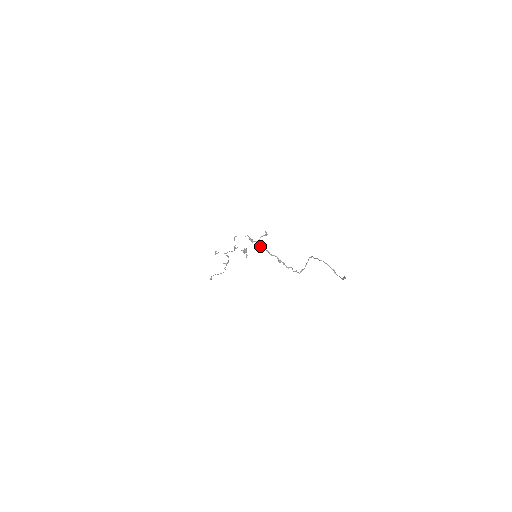
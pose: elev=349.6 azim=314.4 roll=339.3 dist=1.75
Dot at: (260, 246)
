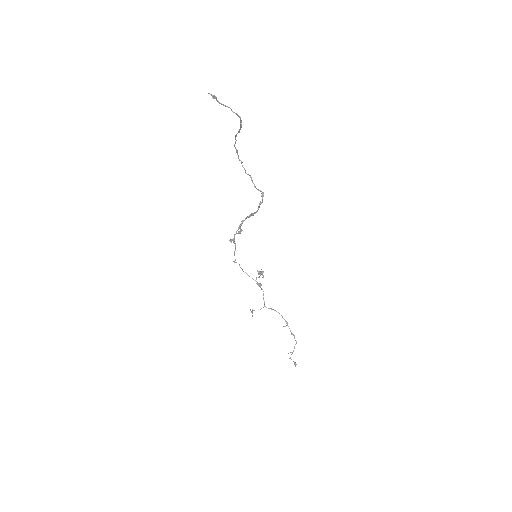
Dot at: (237, 233)
